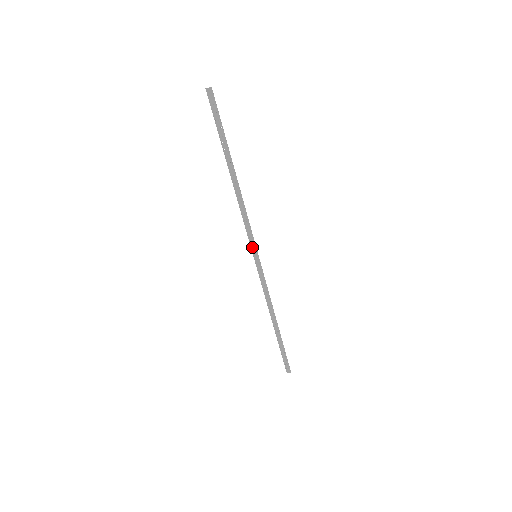
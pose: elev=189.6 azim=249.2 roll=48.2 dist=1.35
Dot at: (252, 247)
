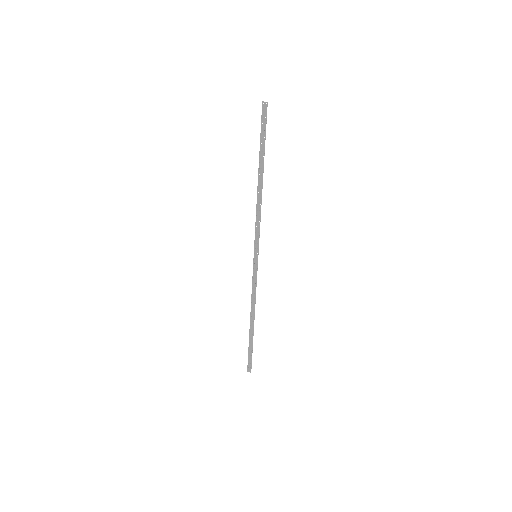
Dot at: (255, 247)
